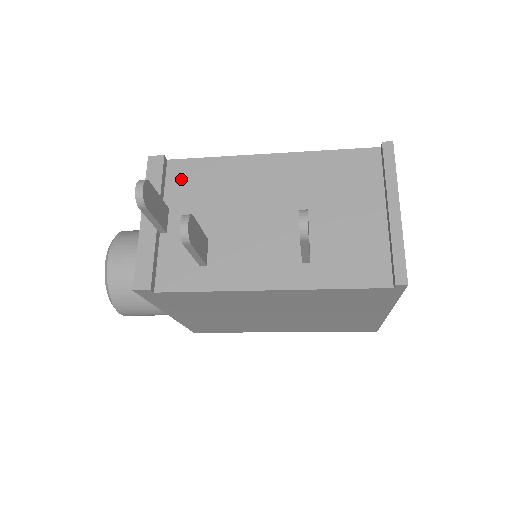
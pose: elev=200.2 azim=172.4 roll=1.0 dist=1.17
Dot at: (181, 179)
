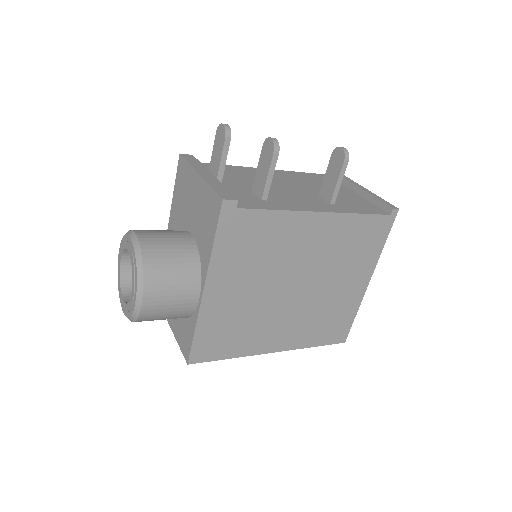
Dot at: occluded
